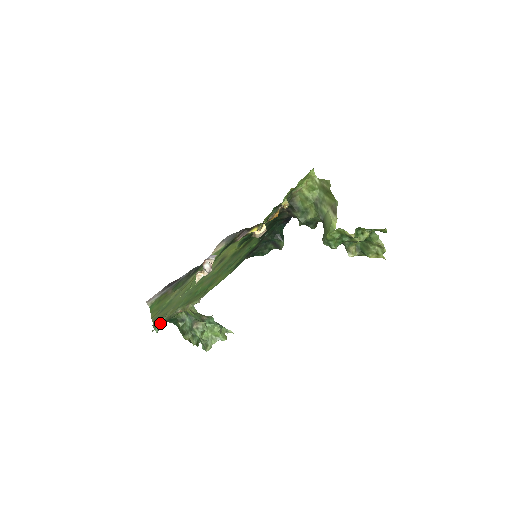
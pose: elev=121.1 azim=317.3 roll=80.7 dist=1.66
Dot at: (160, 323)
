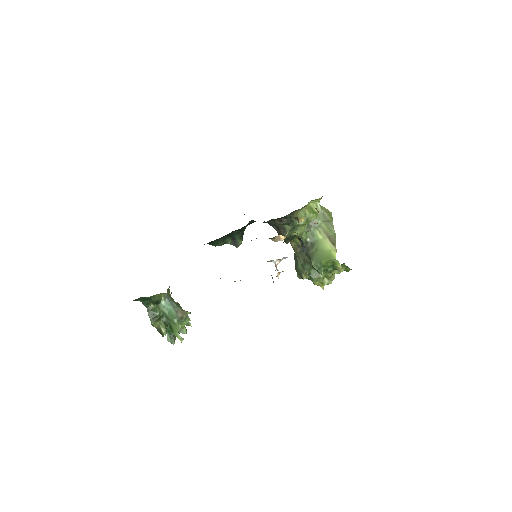
Dot at: occluded
